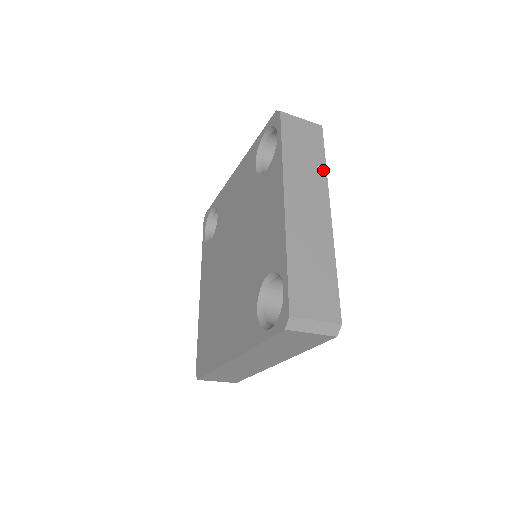
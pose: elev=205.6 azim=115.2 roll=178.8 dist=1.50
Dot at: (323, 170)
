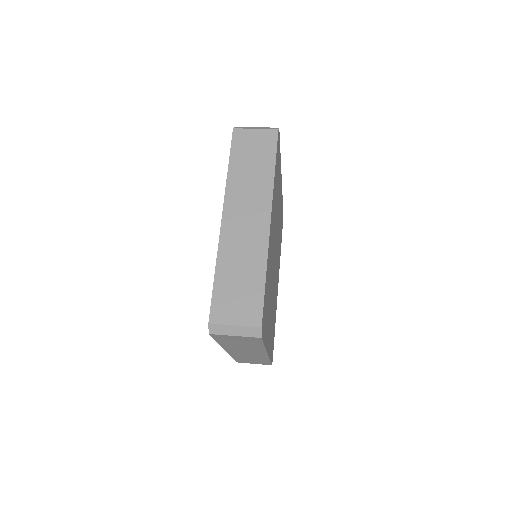
Dot at: (270, 177)
